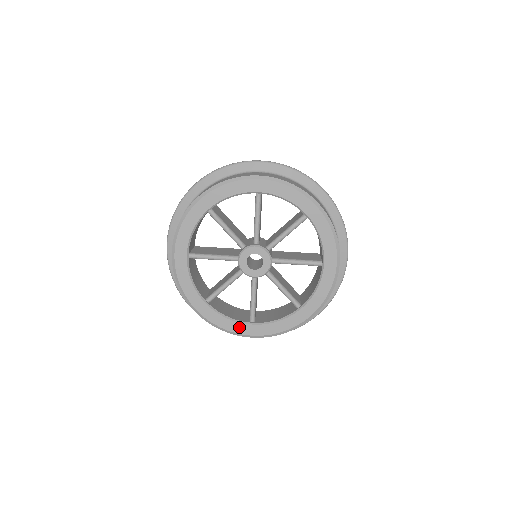
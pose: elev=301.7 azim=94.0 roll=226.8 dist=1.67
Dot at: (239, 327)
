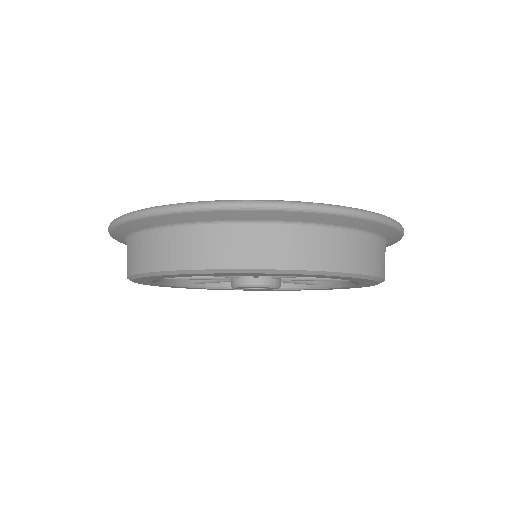
Dot at: occluded
